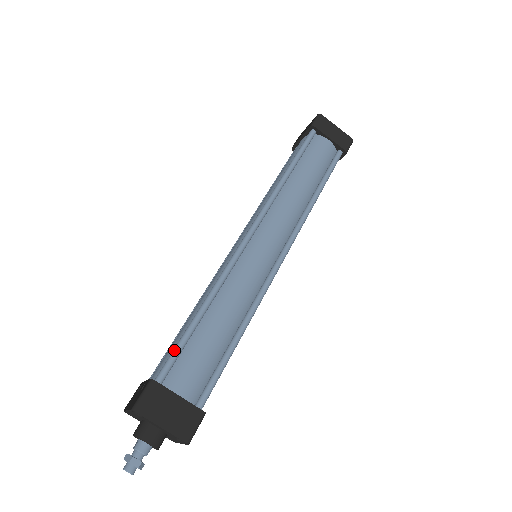
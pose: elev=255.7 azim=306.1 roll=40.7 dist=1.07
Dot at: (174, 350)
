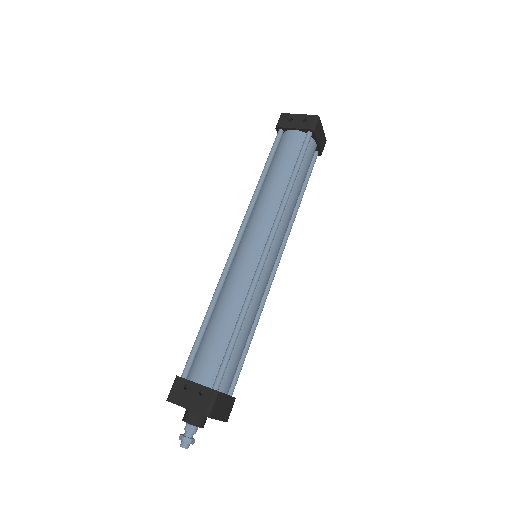
Dot at: (226, 362)
